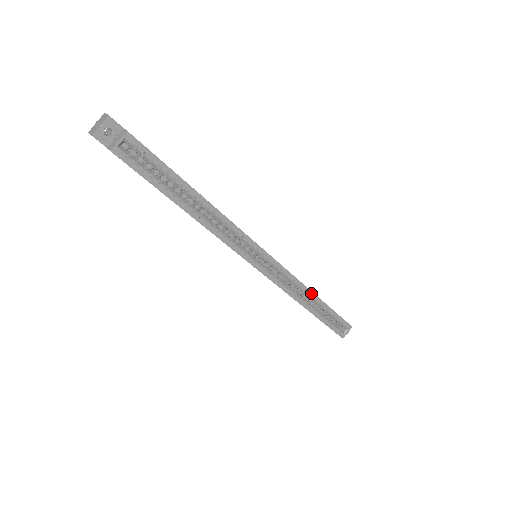
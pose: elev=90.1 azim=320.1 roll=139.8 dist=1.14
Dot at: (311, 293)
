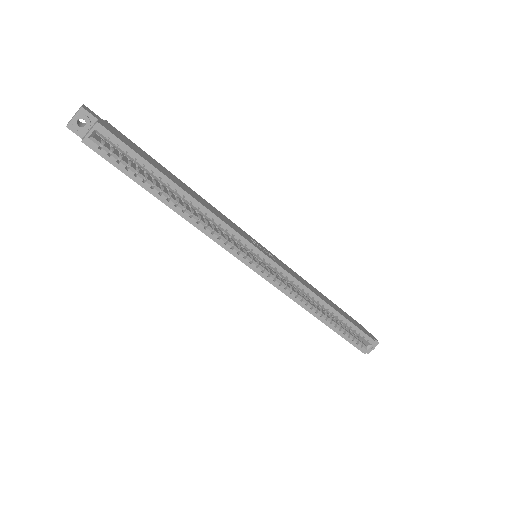
Dot at: (321, 301)
